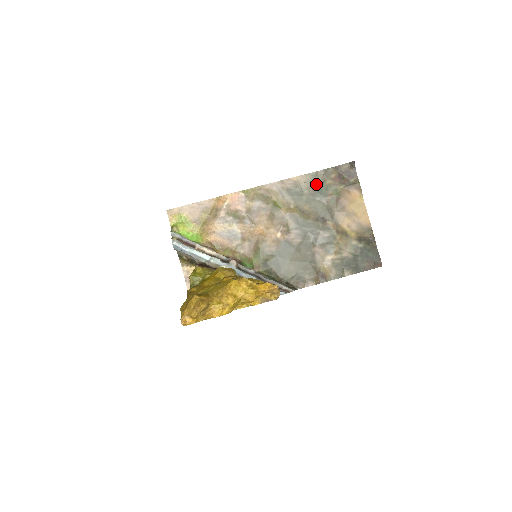
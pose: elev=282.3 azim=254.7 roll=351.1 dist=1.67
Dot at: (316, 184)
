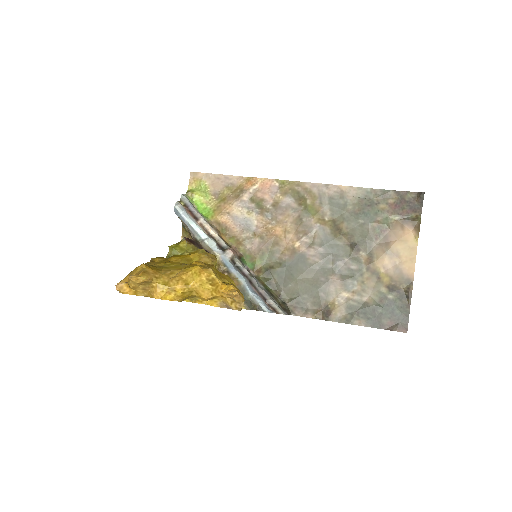
Dot at: (366, 203)
